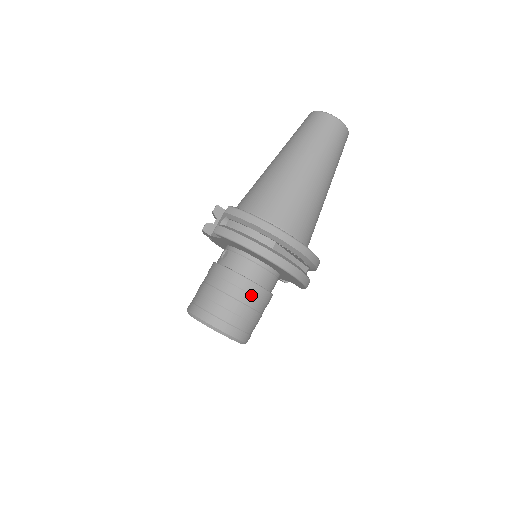
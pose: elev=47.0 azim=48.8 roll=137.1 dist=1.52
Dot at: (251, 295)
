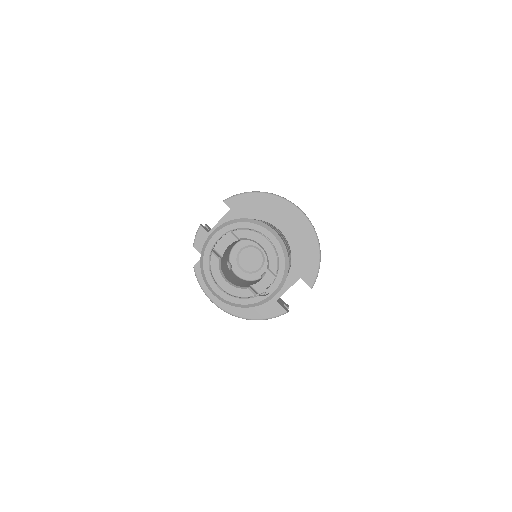
Dot at: occluded
